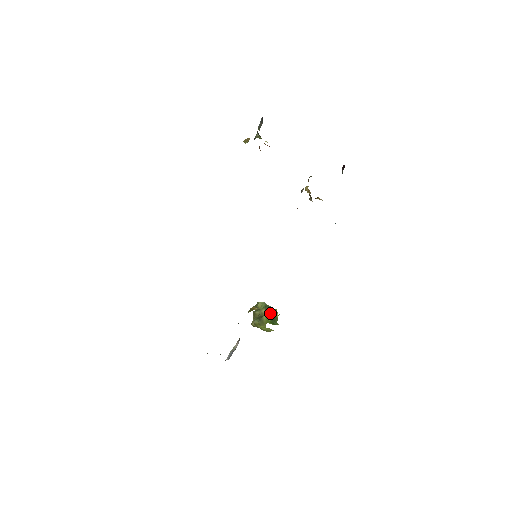
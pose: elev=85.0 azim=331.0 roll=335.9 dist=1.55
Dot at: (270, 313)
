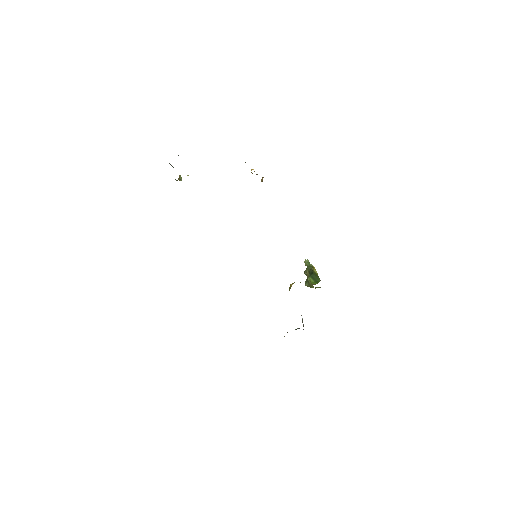
Dot at: (311, 273)
